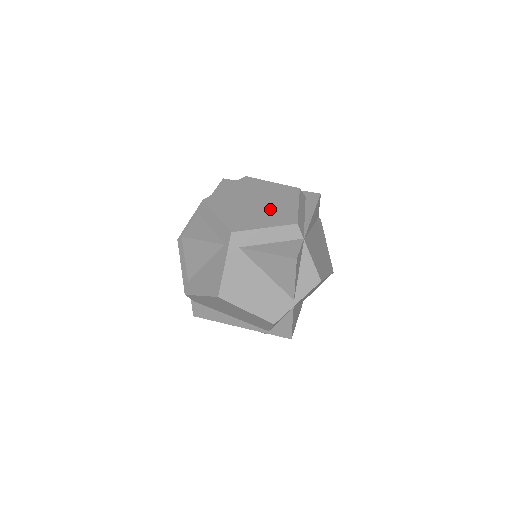
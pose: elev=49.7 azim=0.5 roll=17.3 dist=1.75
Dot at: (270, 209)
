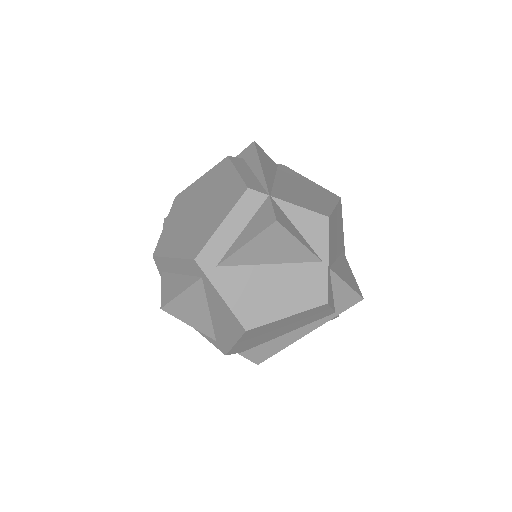
Dot at: (214, 202)
